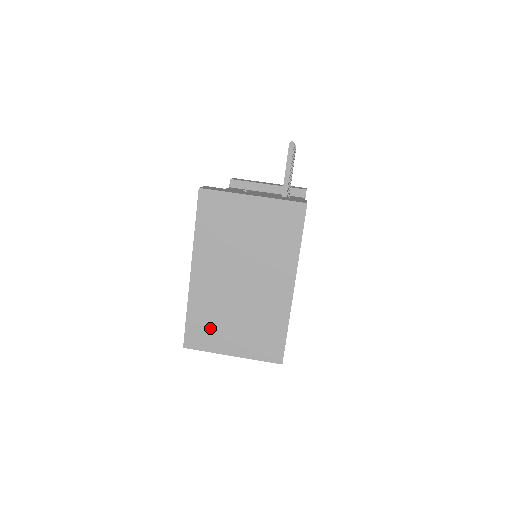
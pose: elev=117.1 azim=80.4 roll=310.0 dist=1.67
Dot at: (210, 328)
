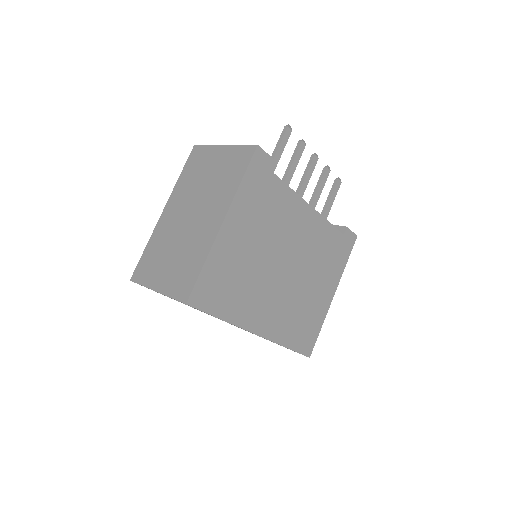
Dot at: (153, 262)
